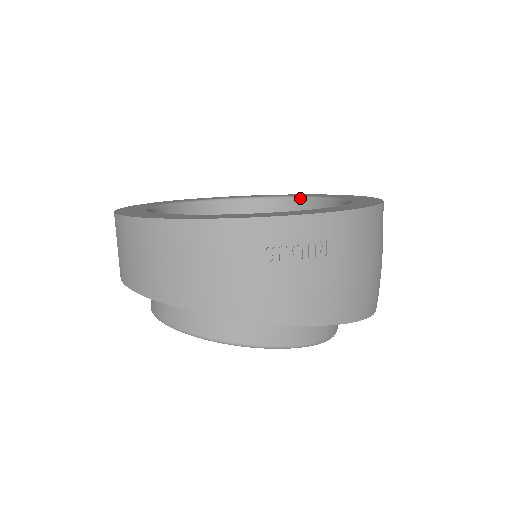
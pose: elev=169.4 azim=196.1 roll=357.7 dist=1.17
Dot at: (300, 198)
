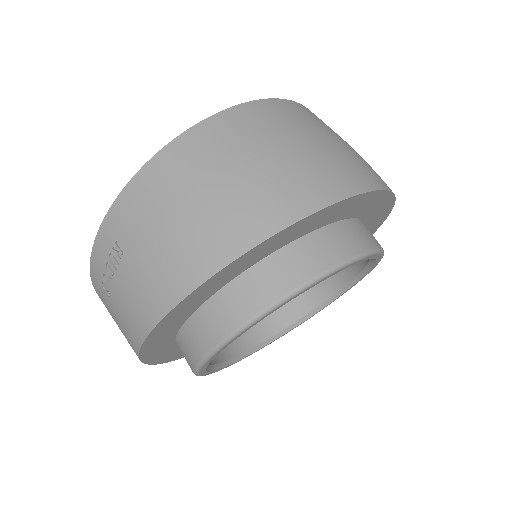
Dot at: occluded
